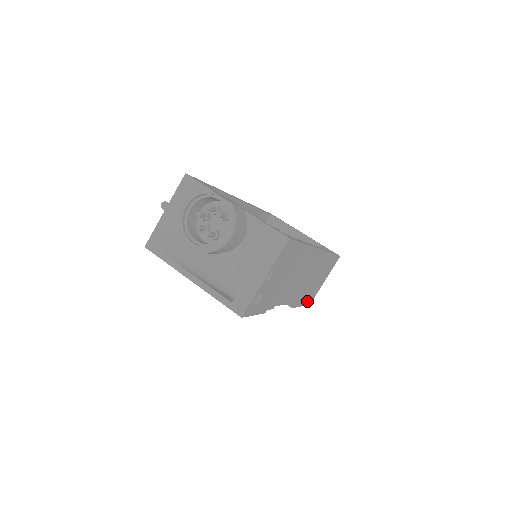
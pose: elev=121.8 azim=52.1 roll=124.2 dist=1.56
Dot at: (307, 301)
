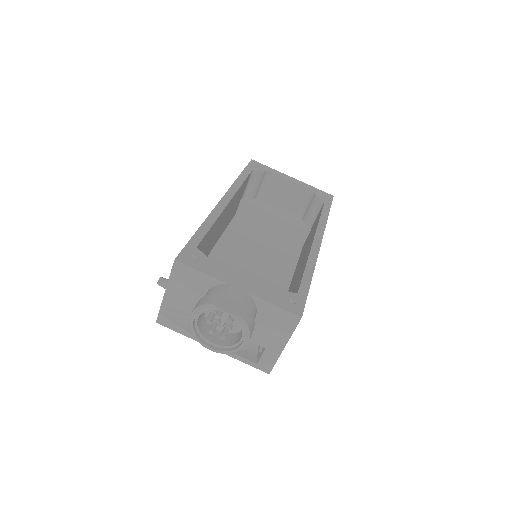
Dot at: occluded
